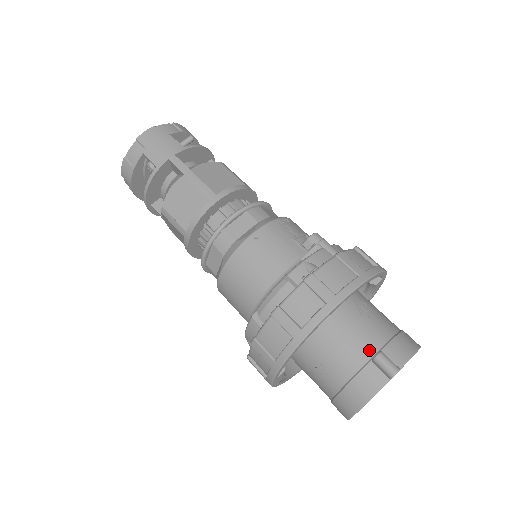
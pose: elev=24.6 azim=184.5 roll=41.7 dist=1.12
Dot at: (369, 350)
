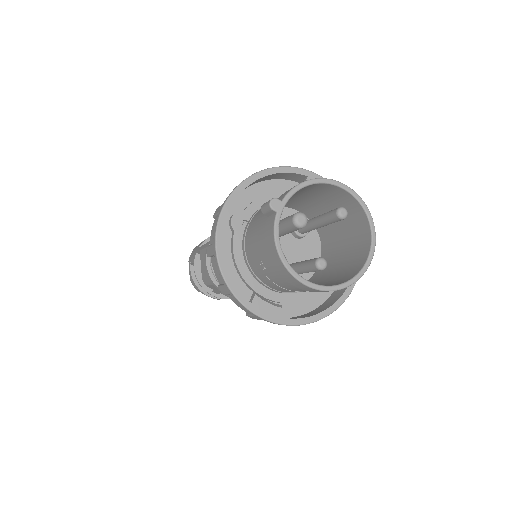
Dot at: occluded
